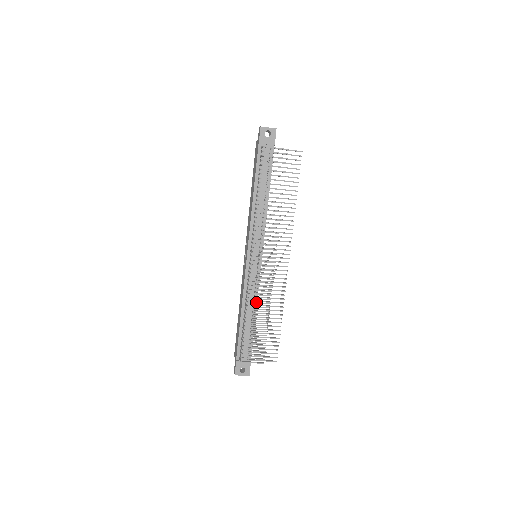
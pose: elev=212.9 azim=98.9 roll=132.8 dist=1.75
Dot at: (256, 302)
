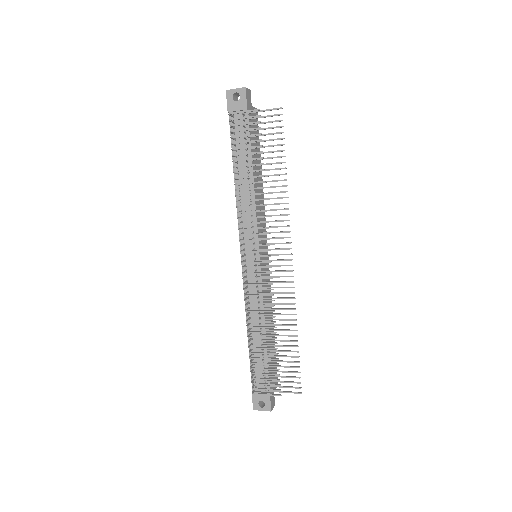
Dot at: occluded
